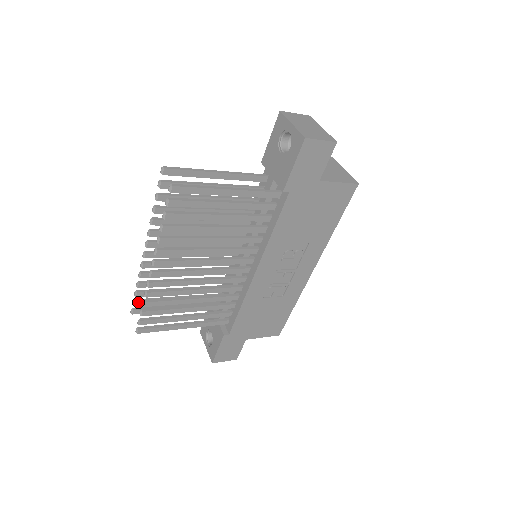
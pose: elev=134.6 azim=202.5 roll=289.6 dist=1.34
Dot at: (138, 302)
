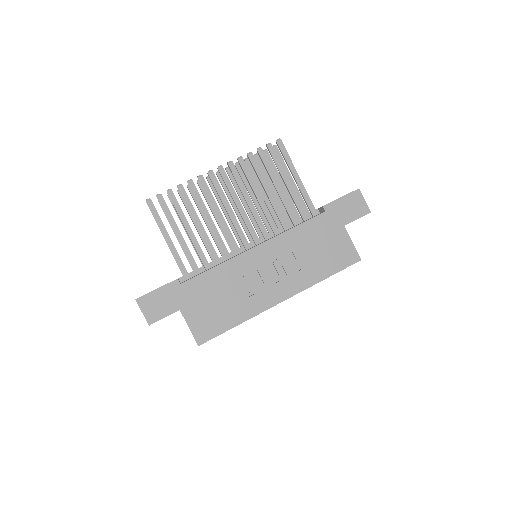
Dot at: occluded
